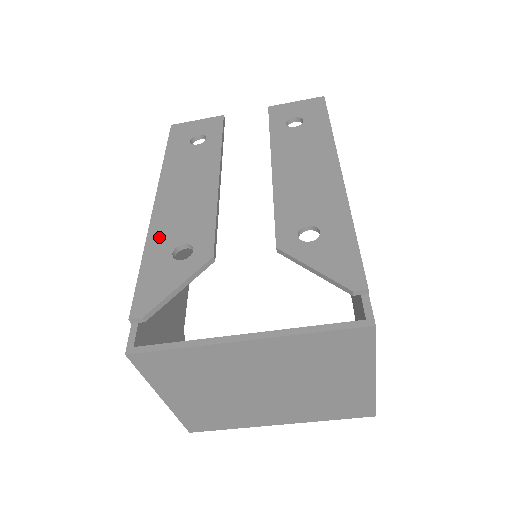
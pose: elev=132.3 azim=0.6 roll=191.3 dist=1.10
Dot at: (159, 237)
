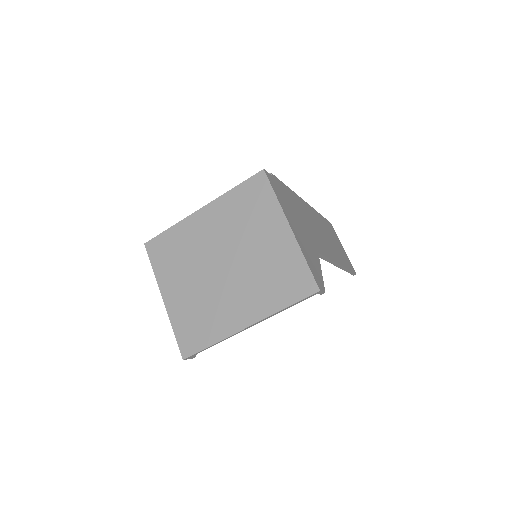
Dot at: occluded
